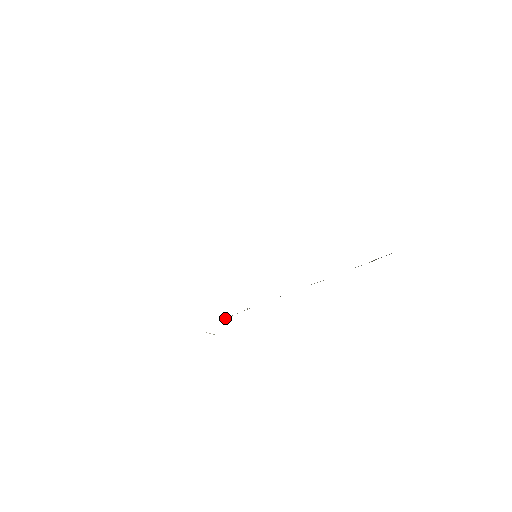
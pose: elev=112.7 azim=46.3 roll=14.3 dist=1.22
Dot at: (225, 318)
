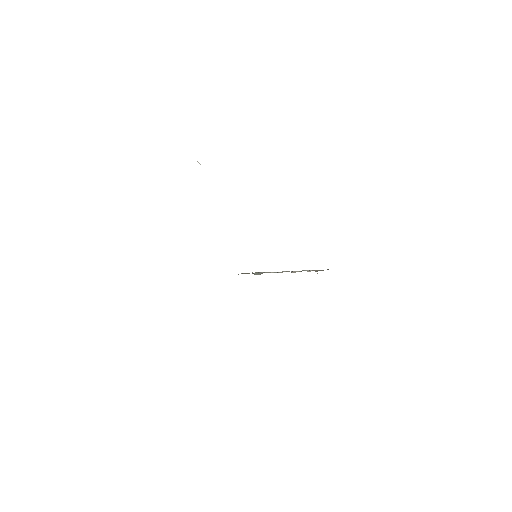
Dot at: occluded
